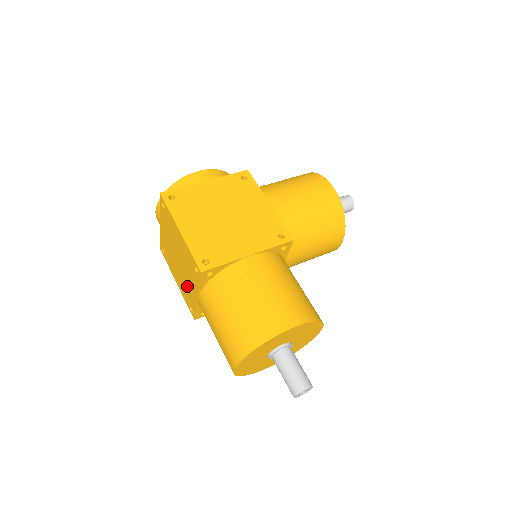
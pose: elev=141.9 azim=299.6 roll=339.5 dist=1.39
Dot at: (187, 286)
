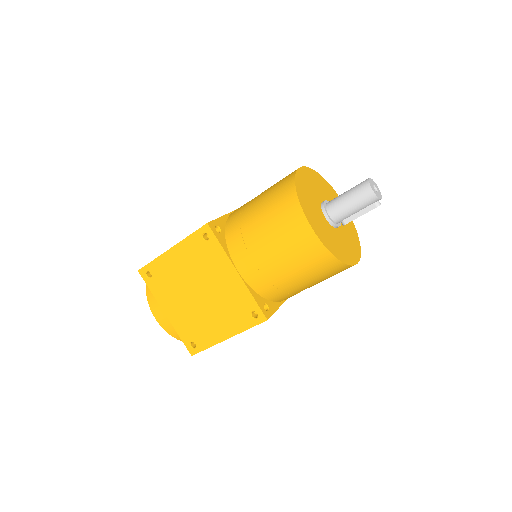
Dot at: (226, 295)
